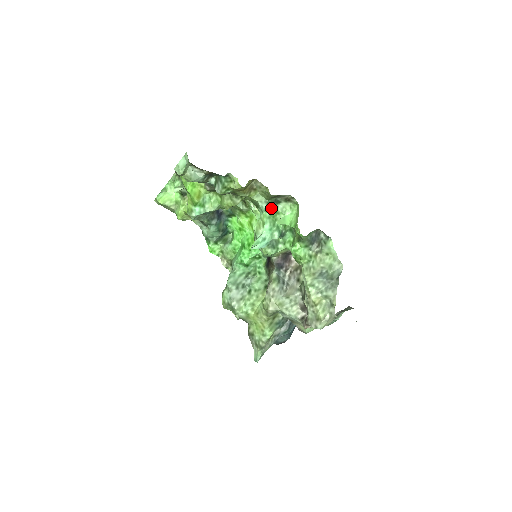
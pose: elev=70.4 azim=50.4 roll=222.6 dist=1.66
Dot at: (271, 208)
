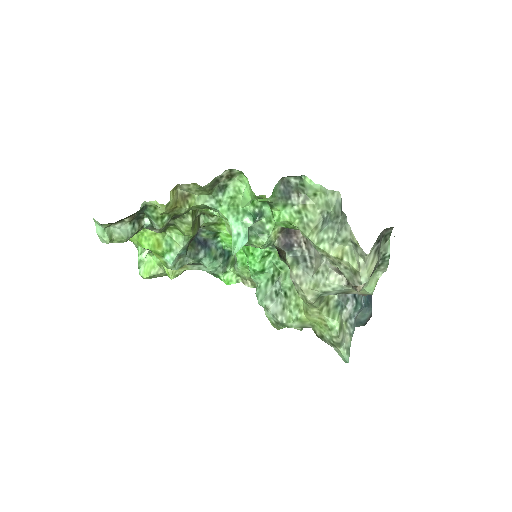
Dot at: (222, 199)
